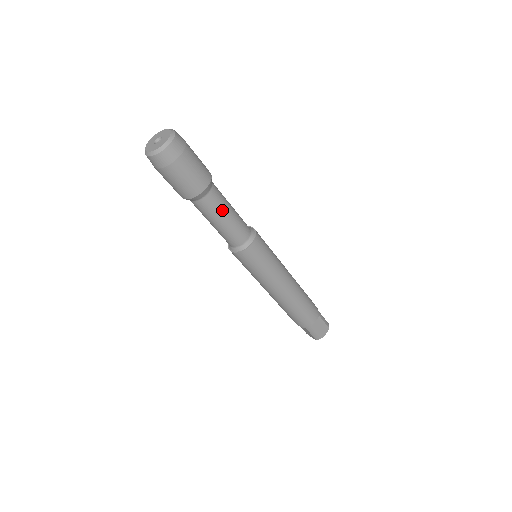
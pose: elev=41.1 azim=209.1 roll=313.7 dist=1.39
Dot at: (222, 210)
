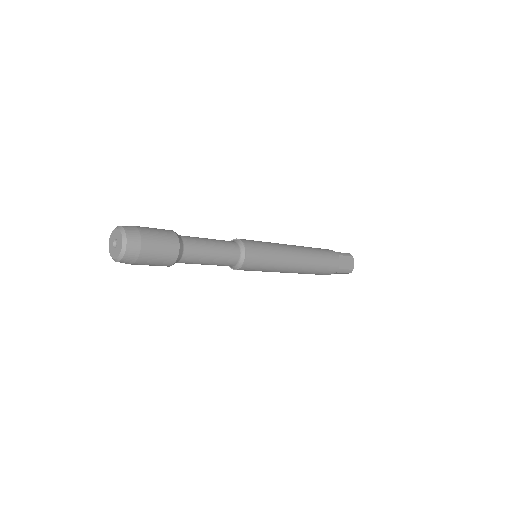
Dot at: (204, 249)
